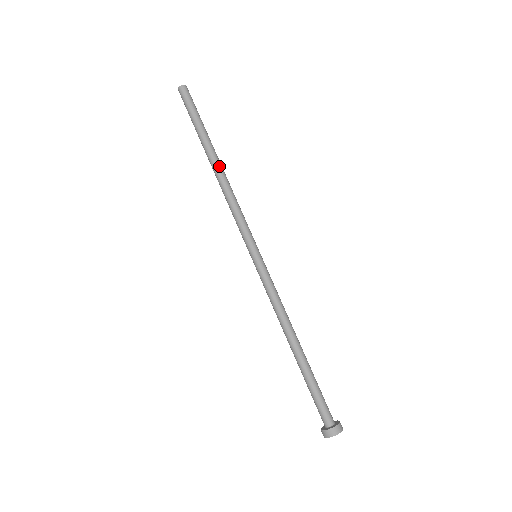
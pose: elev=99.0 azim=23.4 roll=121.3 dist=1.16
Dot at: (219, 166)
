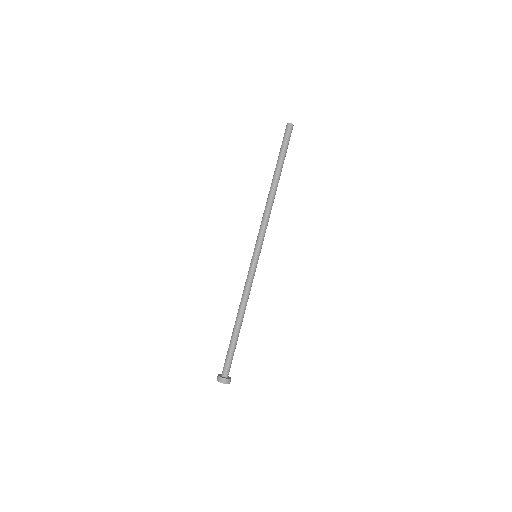
Dot at: (275, 189)
